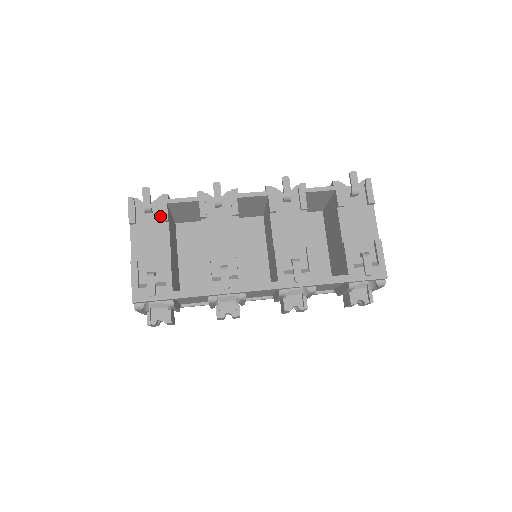
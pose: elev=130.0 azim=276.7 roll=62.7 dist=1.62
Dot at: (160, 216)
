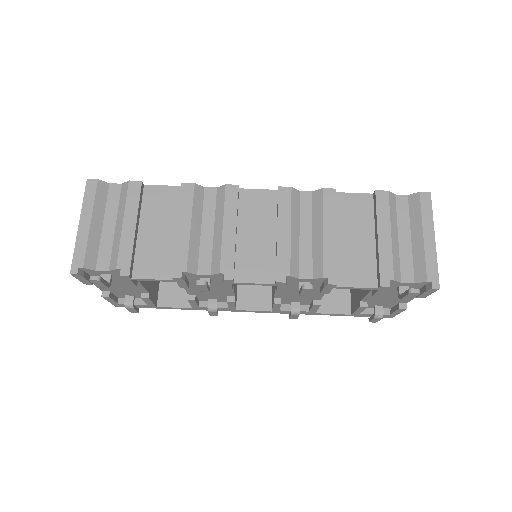
Dot at: occluded
